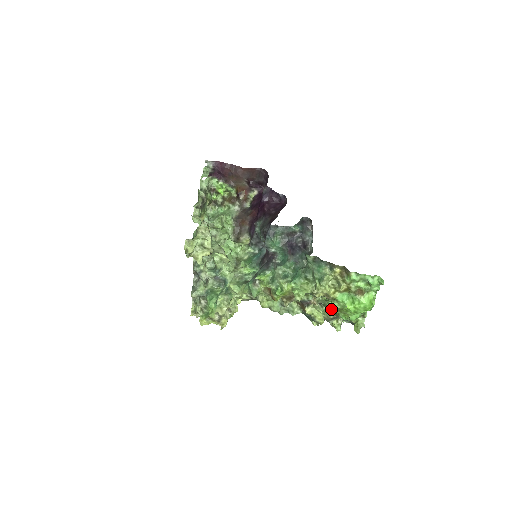
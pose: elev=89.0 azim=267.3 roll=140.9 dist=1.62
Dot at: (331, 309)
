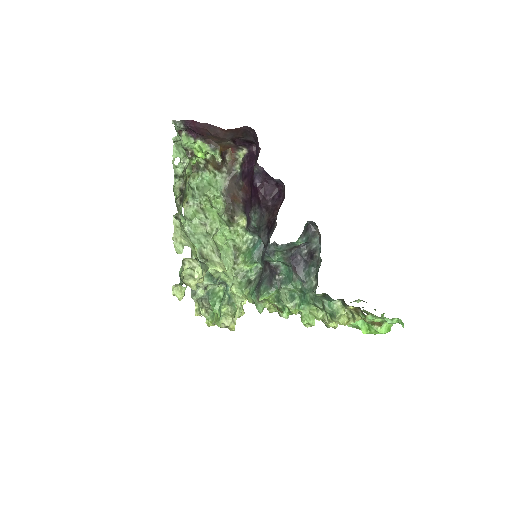
Dot at: occluded
